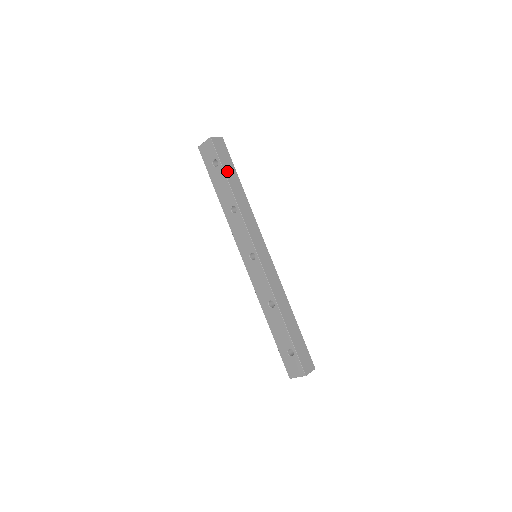
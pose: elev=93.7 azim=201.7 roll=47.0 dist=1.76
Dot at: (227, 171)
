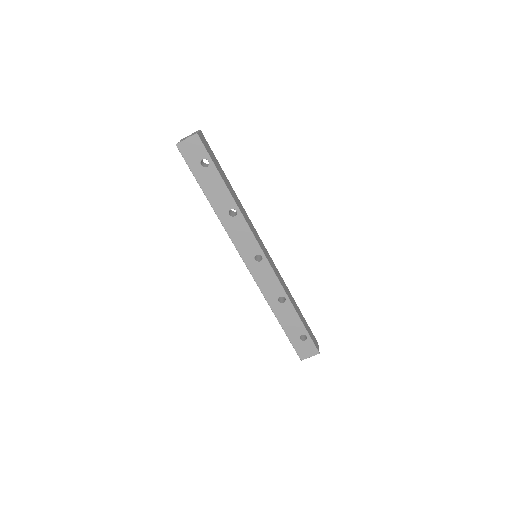
Dot at: (219, 171)
